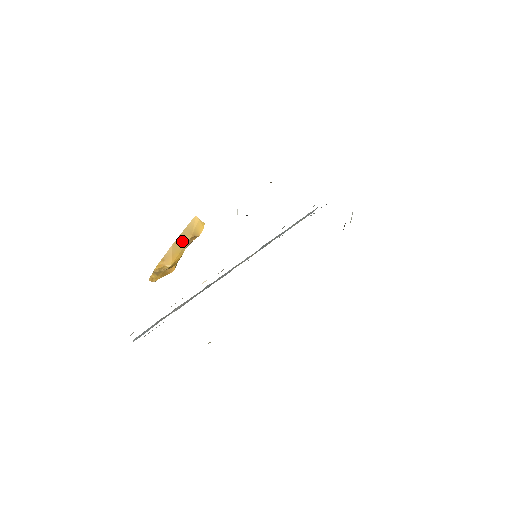
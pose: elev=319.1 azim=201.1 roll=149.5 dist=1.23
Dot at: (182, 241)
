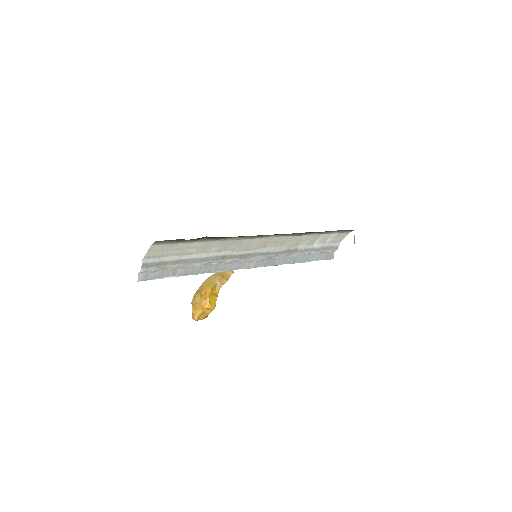
Dot at: (213, 279)
